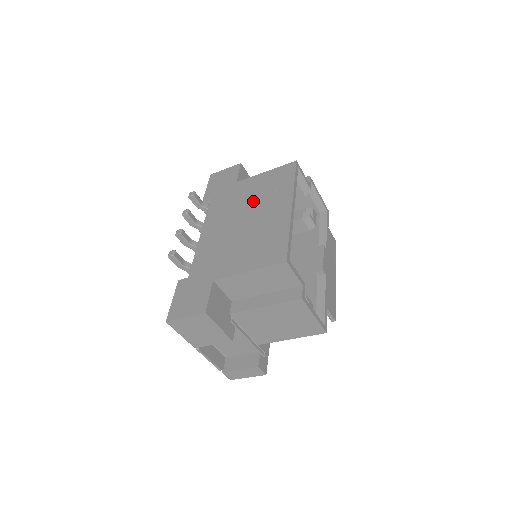
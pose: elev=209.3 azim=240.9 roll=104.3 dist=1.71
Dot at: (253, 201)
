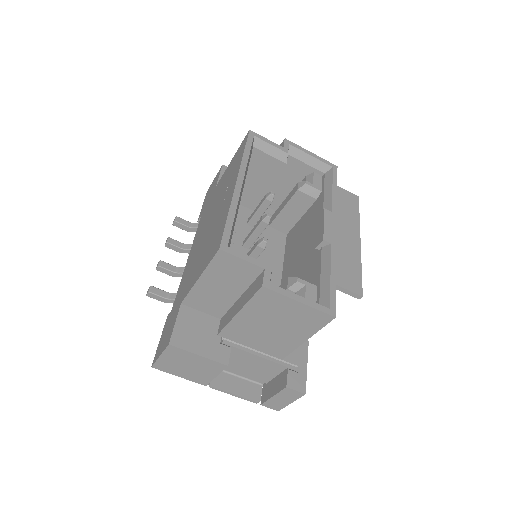
Dot at: (218, 198)
